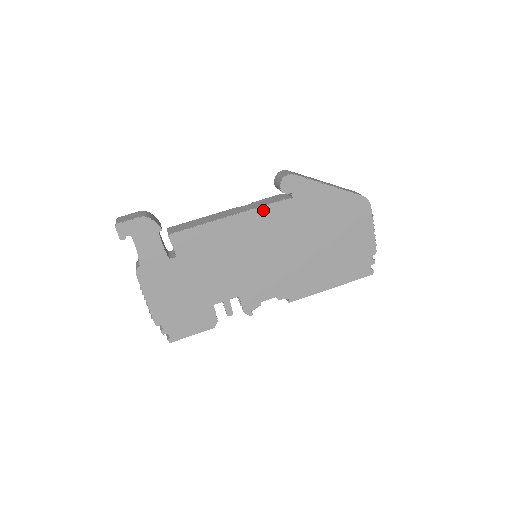
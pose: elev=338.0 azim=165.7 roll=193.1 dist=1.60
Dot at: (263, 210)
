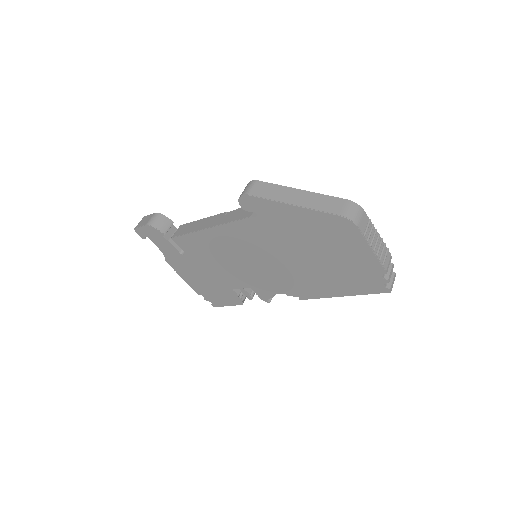
Dot at: (235, 225)
